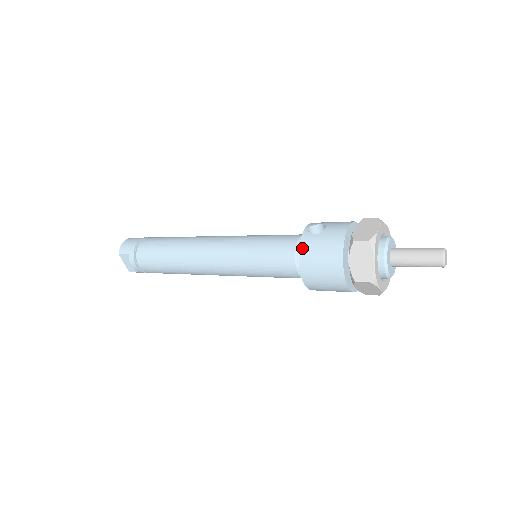
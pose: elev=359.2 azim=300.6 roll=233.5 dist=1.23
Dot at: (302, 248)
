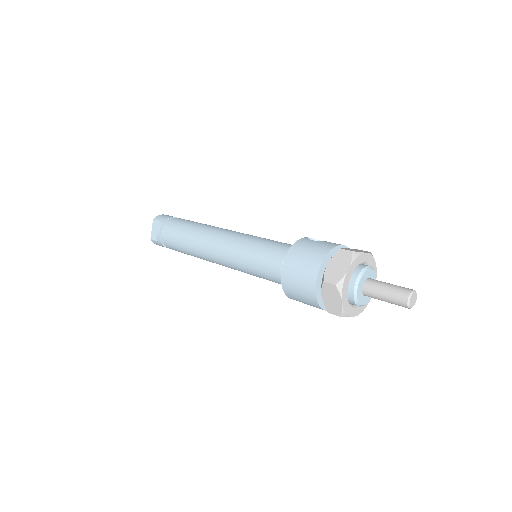
Dot at: (296, 244)
